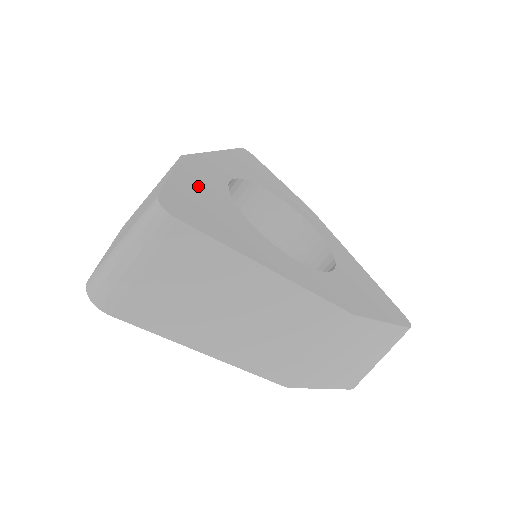
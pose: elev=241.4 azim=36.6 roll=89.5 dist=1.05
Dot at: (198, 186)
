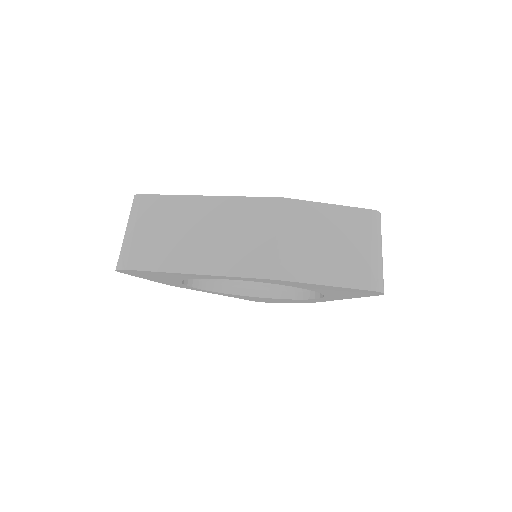
Dot at: occluded
